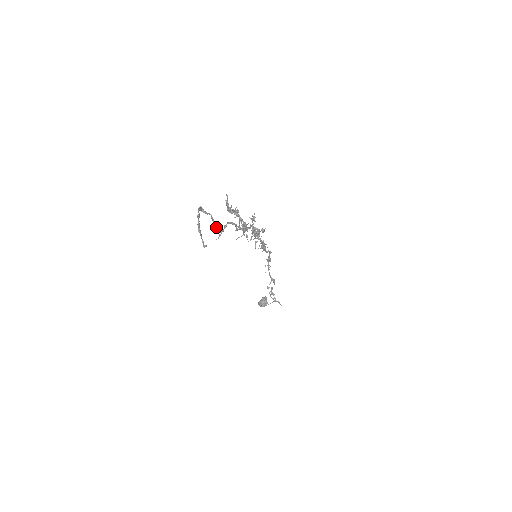
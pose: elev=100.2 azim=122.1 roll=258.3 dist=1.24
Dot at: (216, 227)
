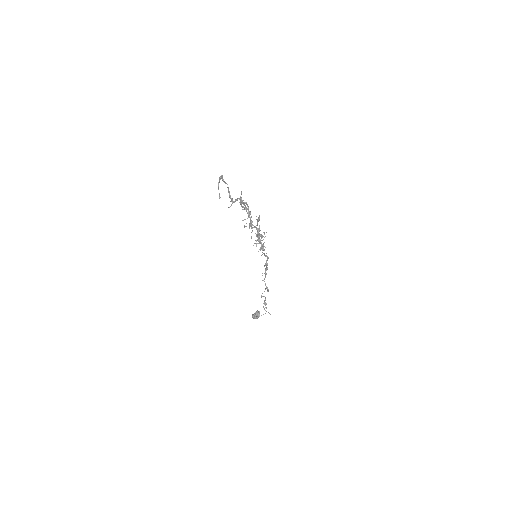
Dot at: (230, 196)
